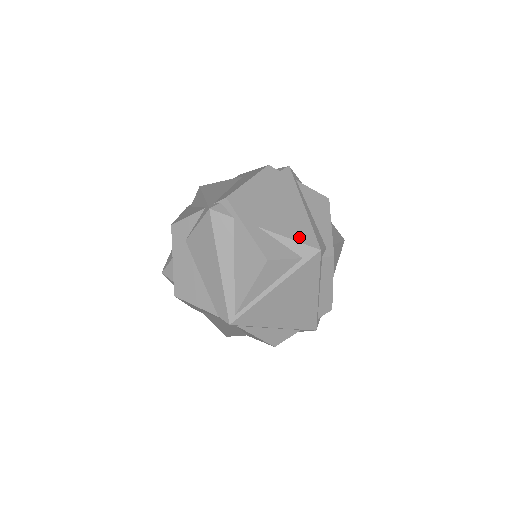
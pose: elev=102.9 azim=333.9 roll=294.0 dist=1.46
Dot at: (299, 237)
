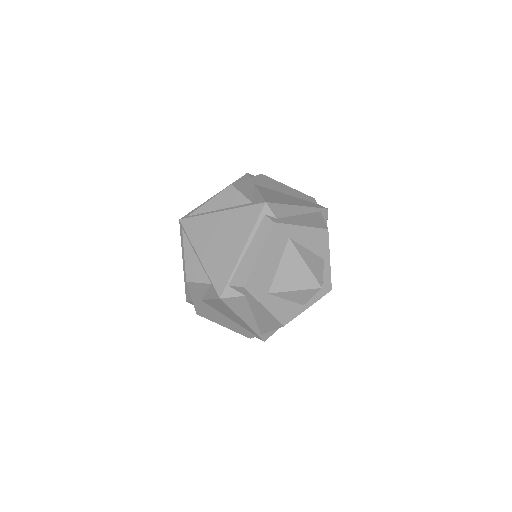
Dot at: (266, 196)
